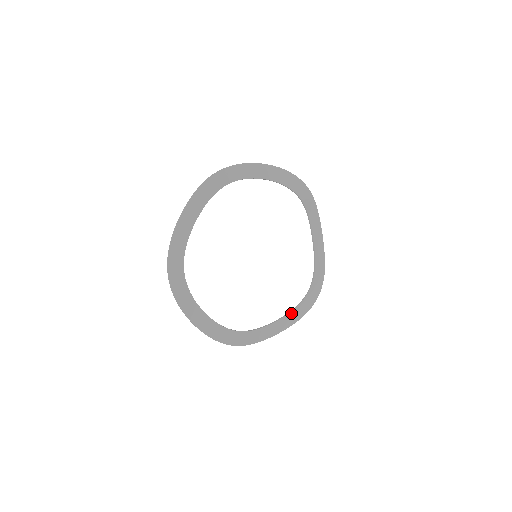
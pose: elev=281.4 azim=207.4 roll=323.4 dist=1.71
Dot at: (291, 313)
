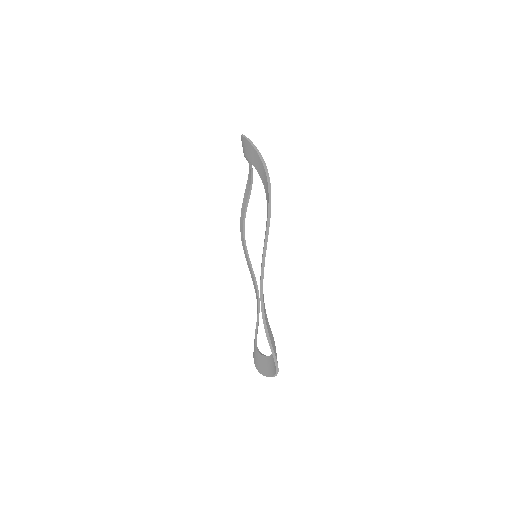
Dot at: occluded
